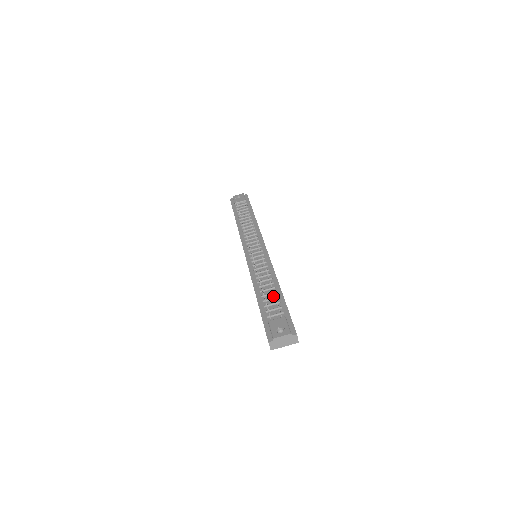
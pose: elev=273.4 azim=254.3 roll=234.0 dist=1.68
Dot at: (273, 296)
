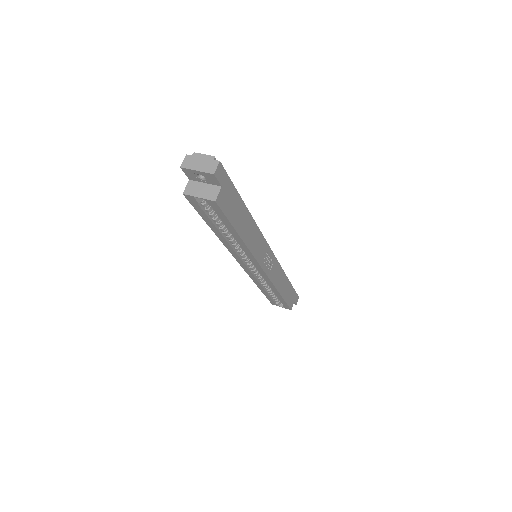
Dot at: occluded
